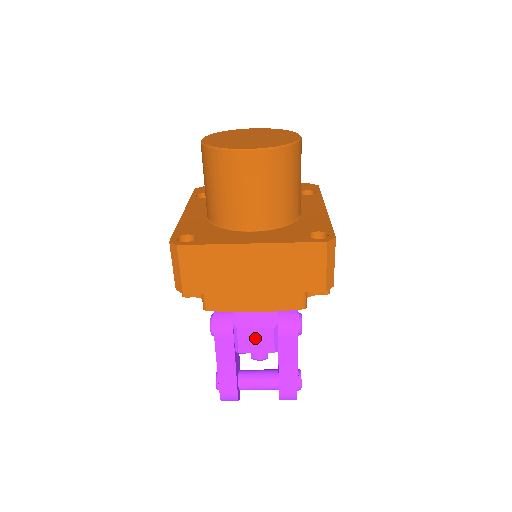
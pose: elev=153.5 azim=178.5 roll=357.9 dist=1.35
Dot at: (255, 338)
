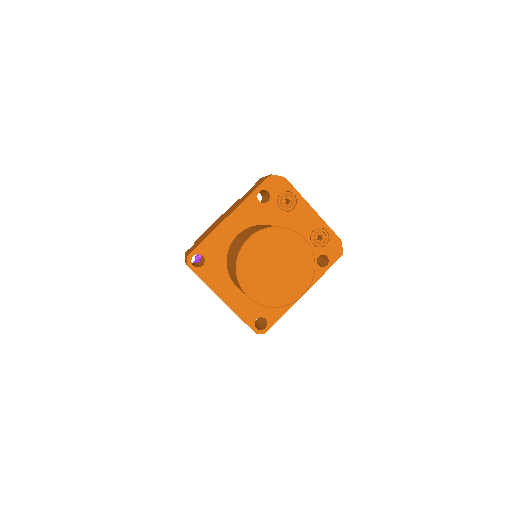
Dot at: occluded
